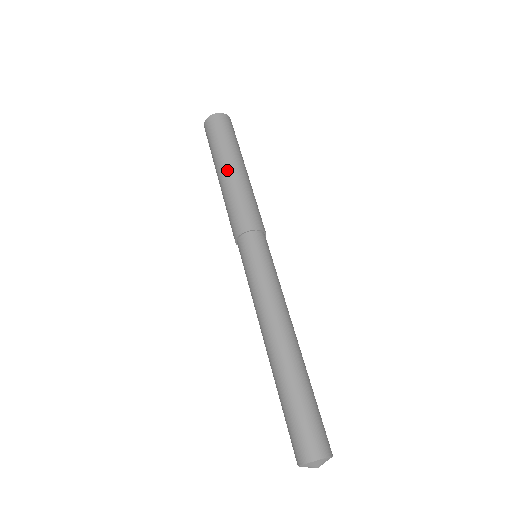
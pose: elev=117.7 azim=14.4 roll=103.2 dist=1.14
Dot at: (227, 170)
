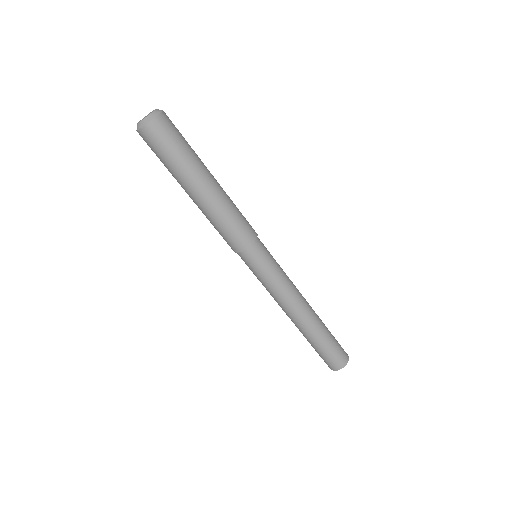
Dot at: occluded
